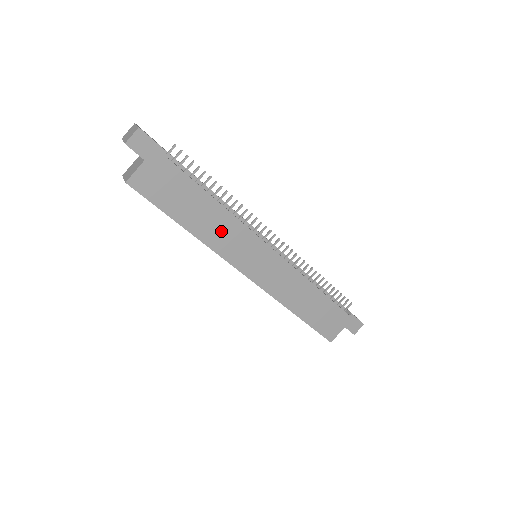
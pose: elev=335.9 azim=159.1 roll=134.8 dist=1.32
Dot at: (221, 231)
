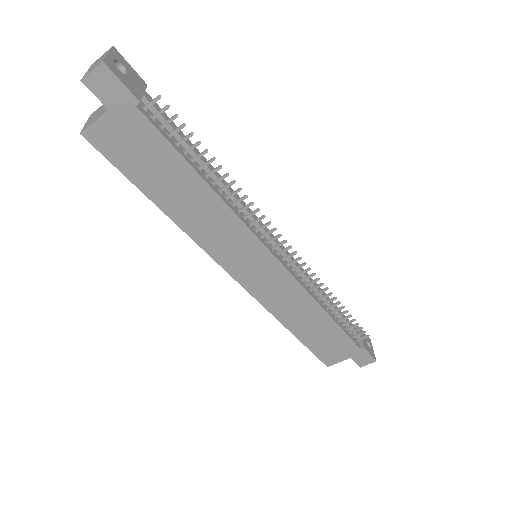
Dot at: (209, 222)
